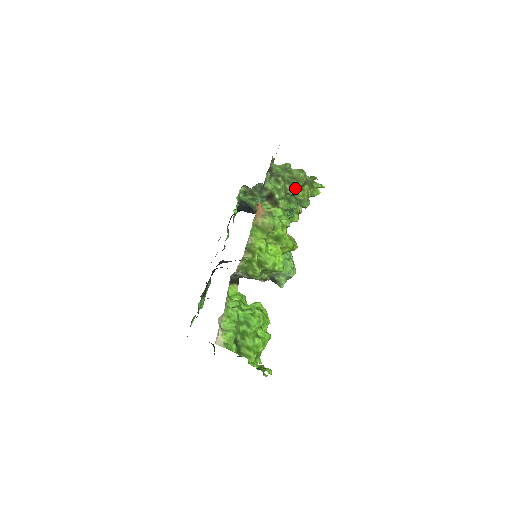
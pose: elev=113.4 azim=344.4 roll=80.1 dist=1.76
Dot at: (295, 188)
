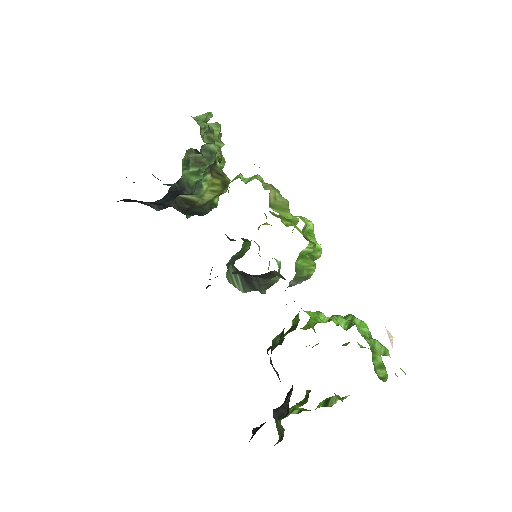
Dot at: (221, 151)
